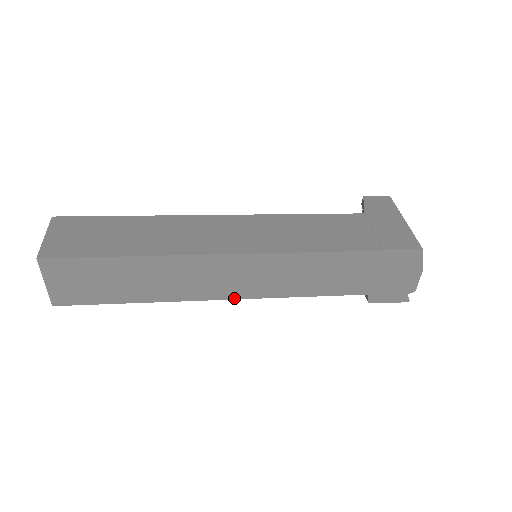
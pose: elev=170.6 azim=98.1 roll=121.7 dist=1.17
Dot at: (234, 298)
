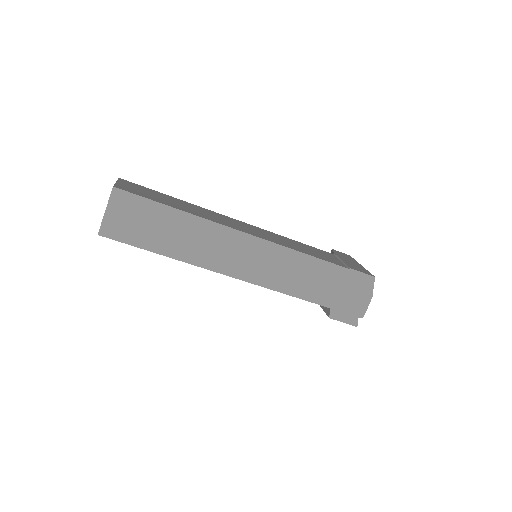
Dot at: (236, 277)
